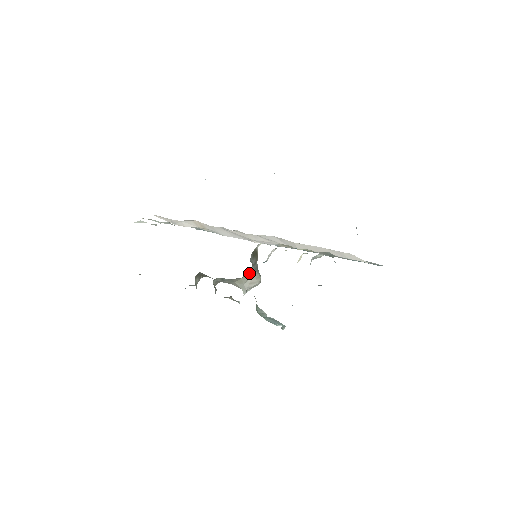
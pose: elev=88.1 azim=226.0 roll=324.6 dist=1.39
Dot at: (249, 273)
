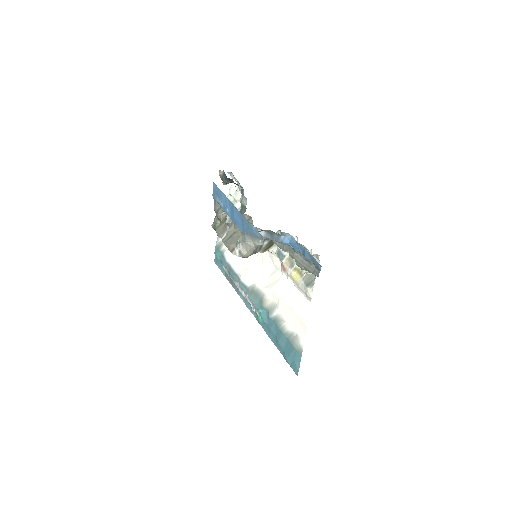
Dot at: occluded
